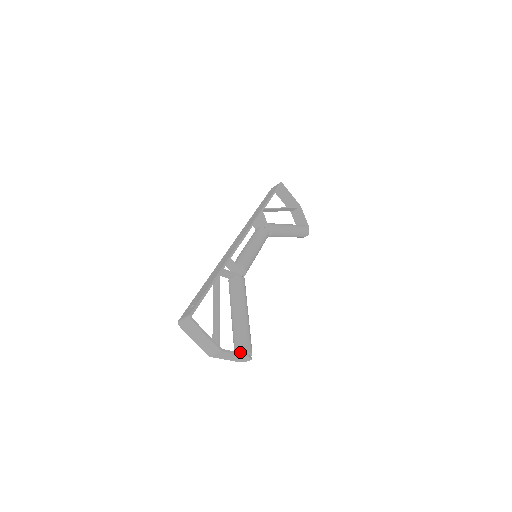
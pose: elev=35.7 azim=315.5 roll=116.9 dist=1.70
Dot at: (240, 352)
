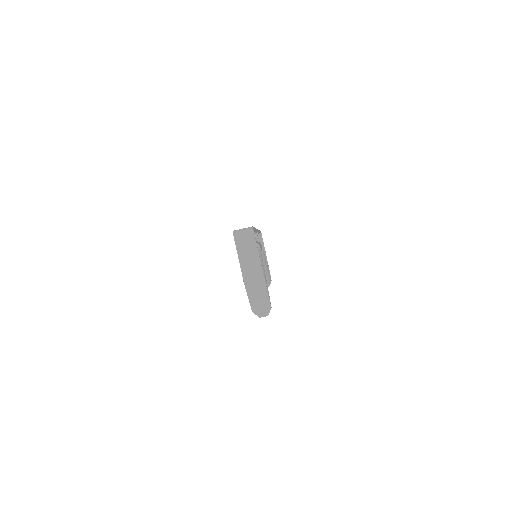
Dot at: occluded
